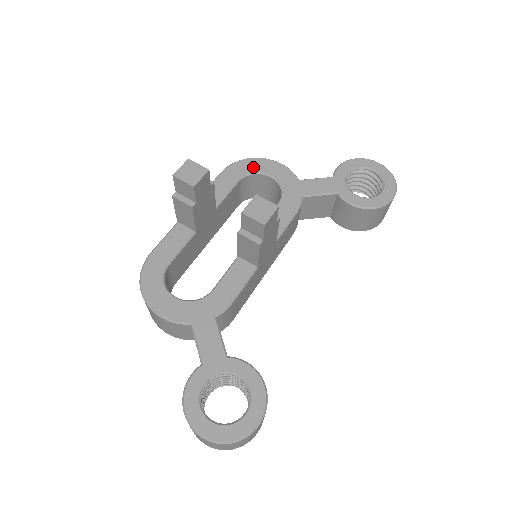
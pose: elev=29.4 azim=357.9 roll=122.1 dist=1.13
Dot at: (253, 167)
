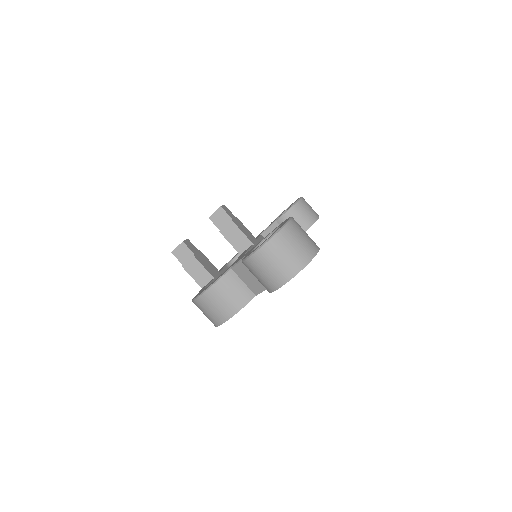
Dot at: occluded
